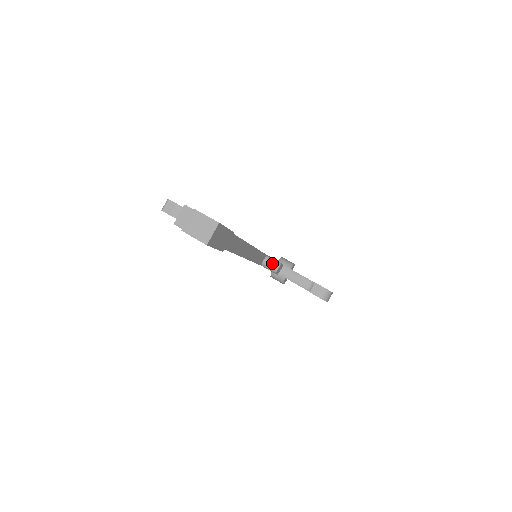
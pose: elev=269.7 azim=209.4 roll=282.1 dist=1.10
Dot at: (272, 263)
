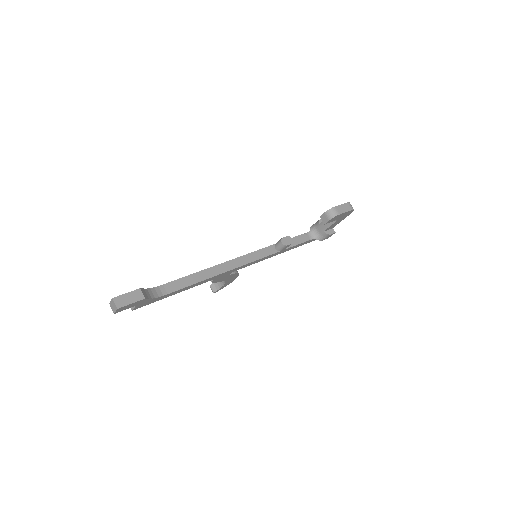
Dot at: (278, 244)
